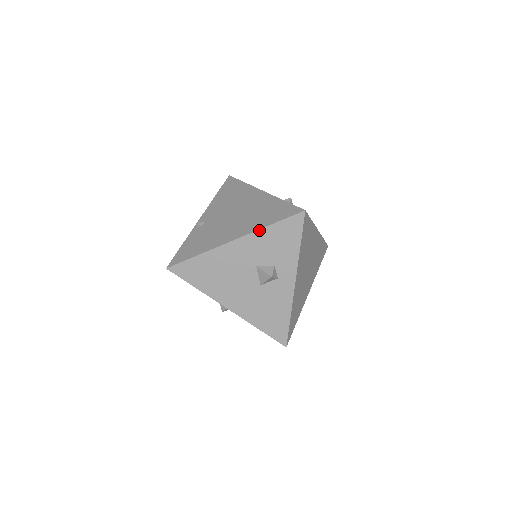
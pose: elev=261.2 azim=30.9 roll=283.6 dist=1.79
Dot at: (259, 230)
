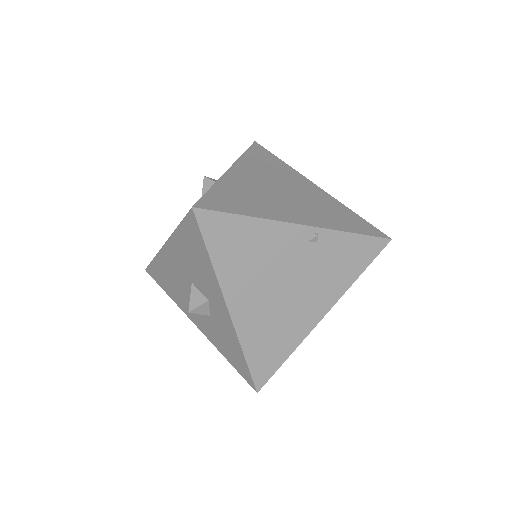
Dot at: occluded
